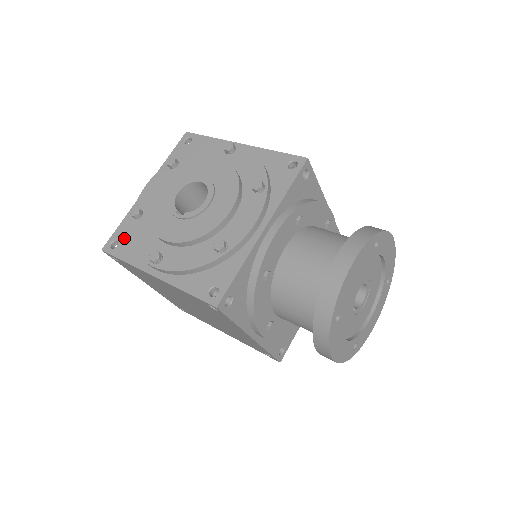
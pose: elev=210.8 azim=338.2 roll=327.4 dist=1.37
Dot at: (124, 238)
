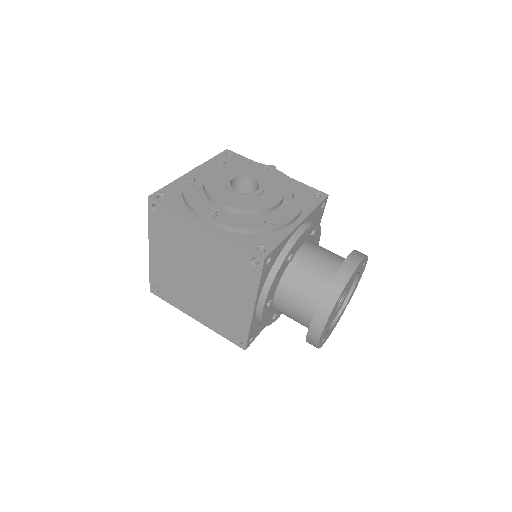
Dot at: (172, 195)
